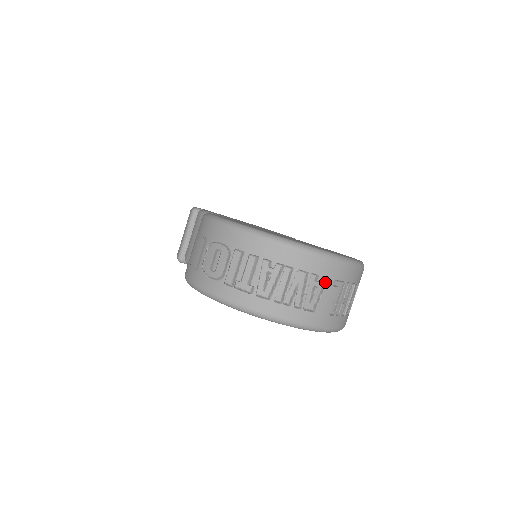
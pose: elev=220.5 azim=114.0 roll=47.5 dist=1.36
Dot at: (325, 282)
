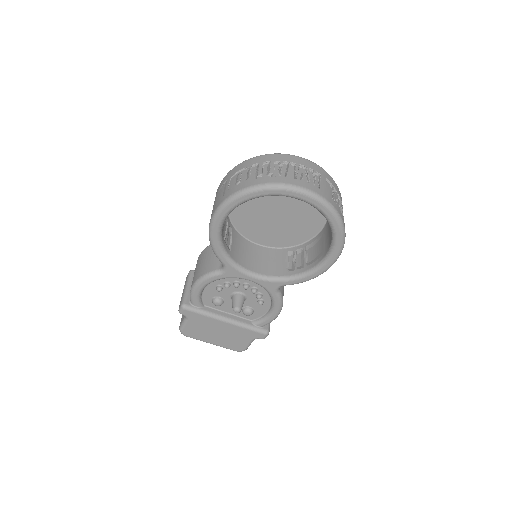
Dot at: (320, 177)
